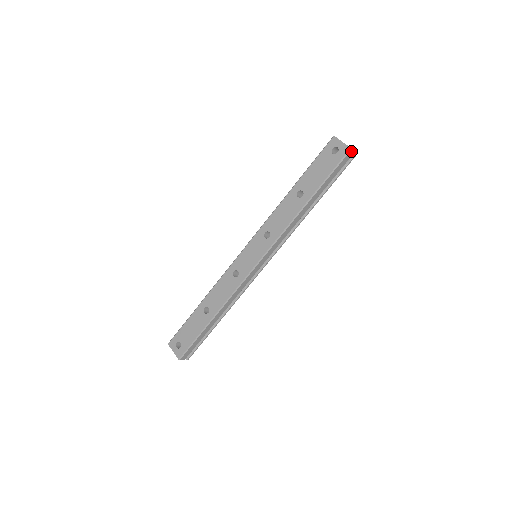
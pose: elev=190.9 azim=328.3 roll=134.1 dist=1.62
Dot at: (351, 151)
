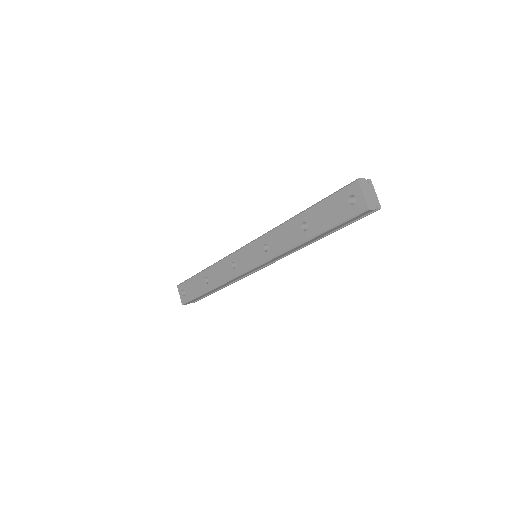
Dot at: (369, 210)
